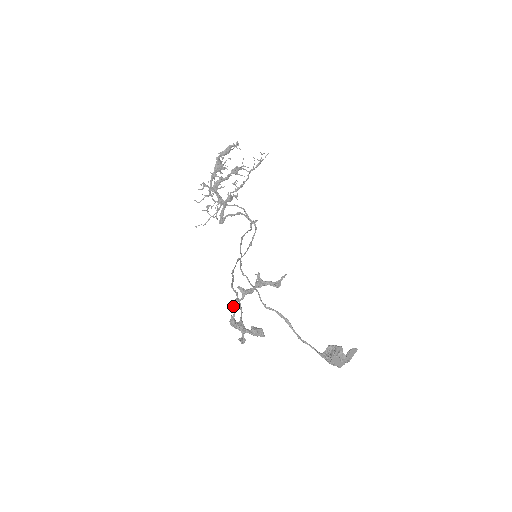
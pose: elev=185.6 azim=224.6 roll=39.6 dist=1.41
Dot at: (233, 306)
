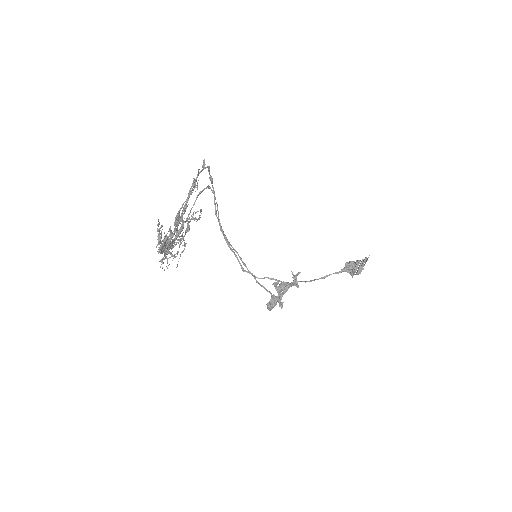
Dot at: occluded
